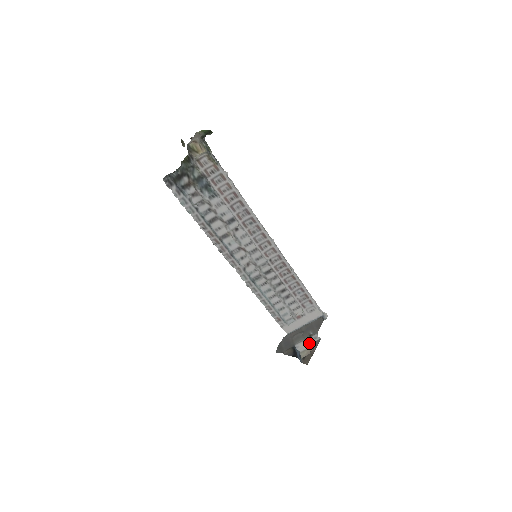
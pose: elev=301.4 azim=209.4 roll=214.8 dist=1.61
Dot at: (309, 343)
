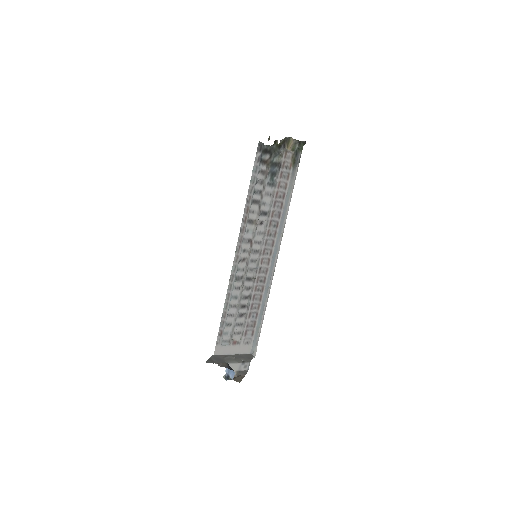
Dot at: (237, 369)
